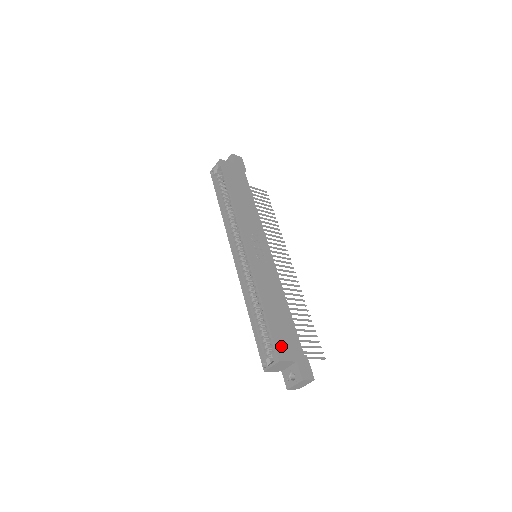
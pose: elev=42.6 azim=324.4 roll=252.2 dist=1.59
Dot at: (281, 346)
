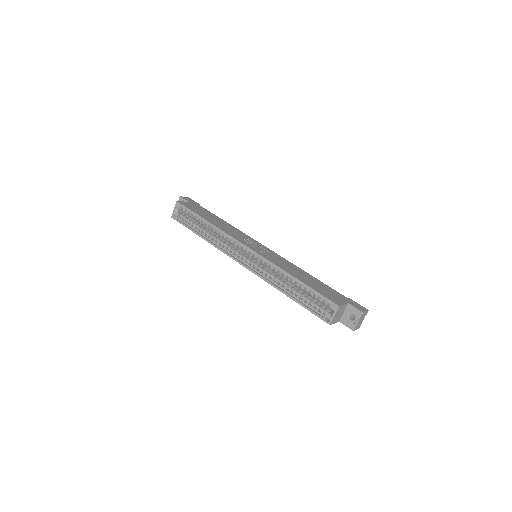
Dot at: (331, 297)
